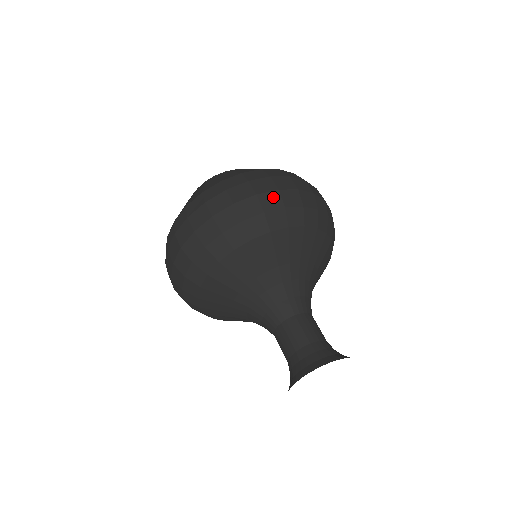
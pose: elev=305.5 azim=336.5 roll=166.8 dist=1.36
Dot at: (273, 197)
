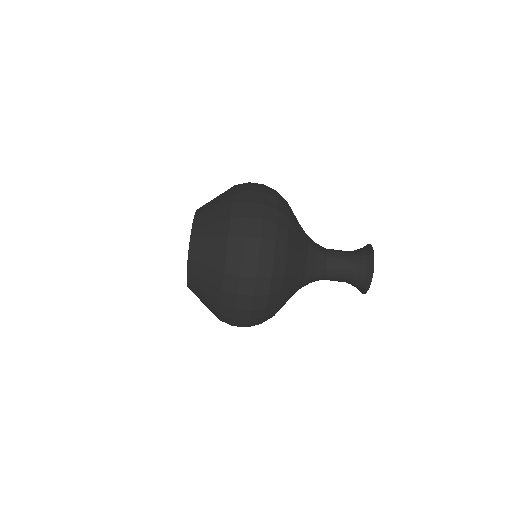
Dot at: (260, 285)
